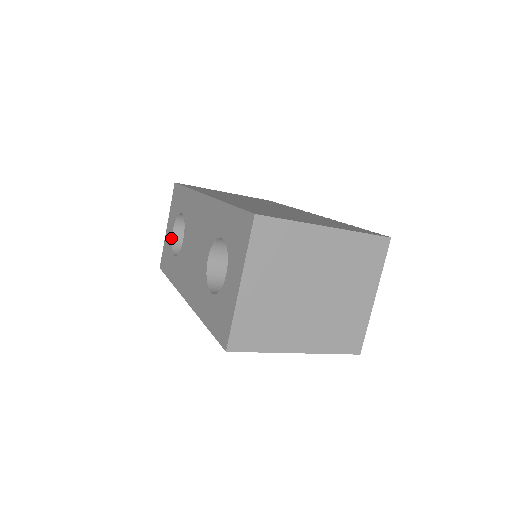
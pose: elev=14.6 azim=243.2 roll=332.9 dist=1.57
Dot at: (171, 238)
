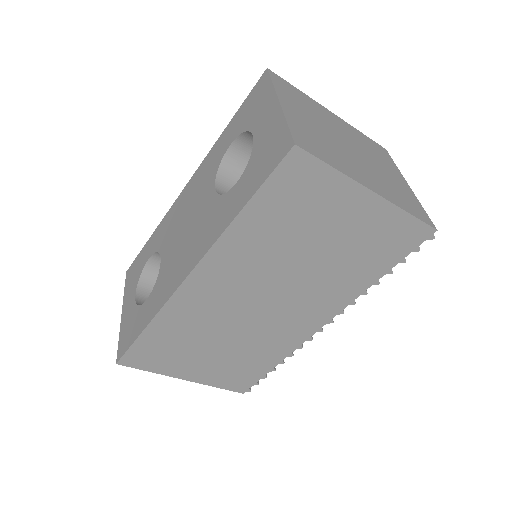
Dot at: (134, 302)
